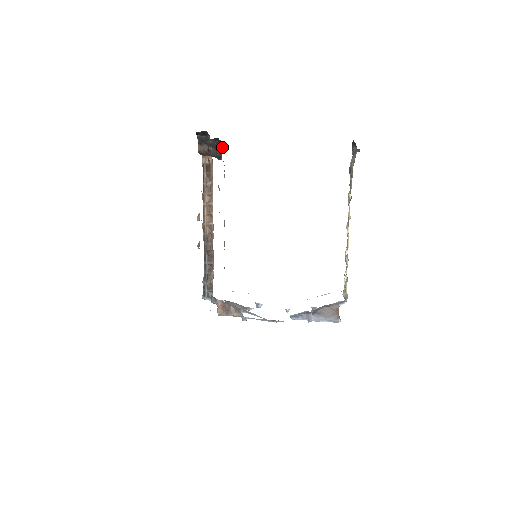
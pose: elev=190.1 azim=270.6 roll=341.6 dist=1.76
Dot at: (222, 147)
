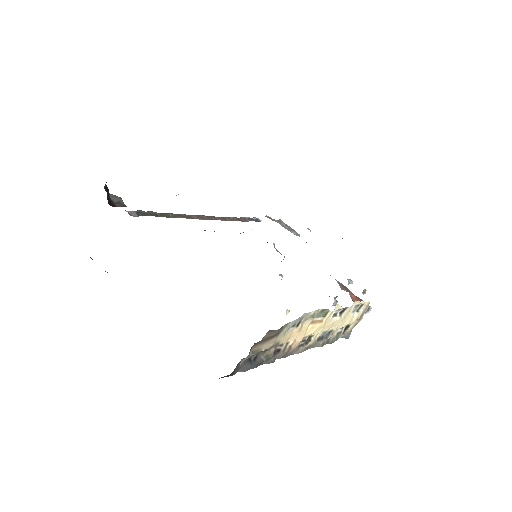
Dot at: occluded
